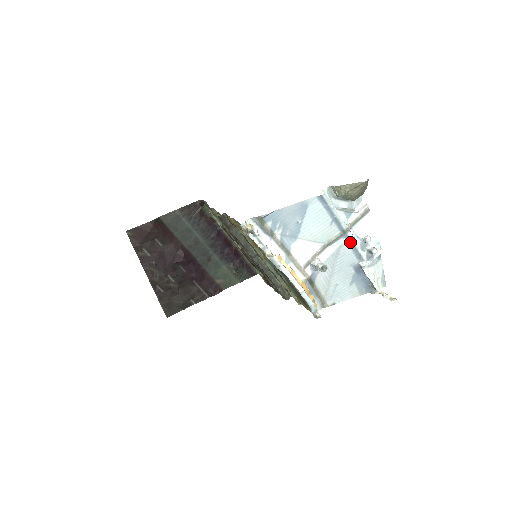
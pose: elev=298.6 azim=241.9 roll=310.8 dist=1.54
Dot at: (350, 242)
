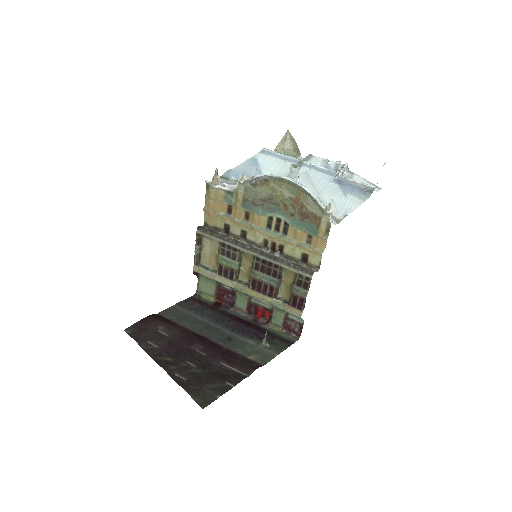
Dot at: (312, 167)
